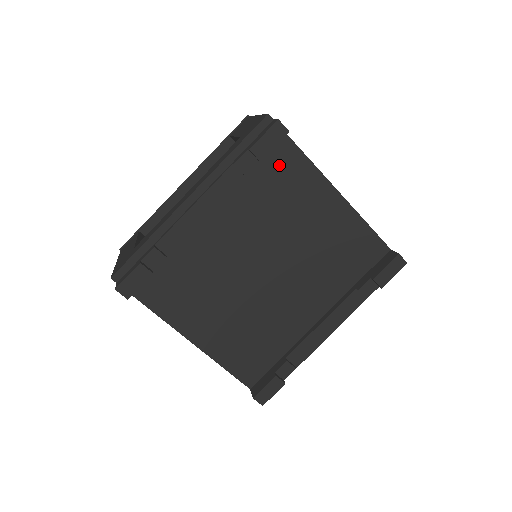
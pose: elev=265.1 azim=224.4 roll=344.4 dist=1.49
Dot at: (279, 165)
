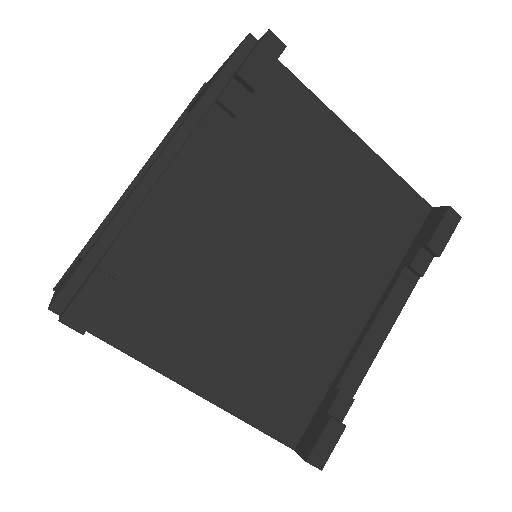
Dot at: (276, 104)
